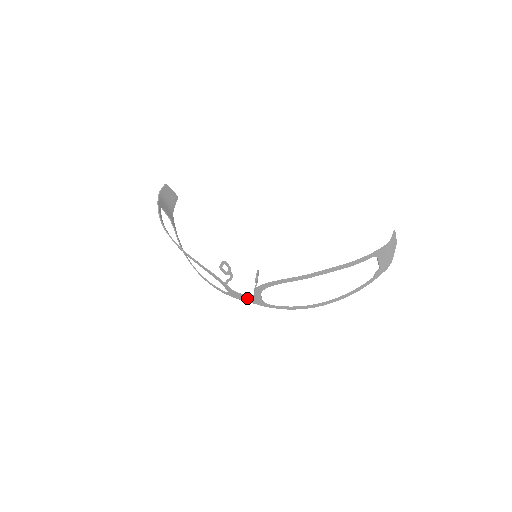
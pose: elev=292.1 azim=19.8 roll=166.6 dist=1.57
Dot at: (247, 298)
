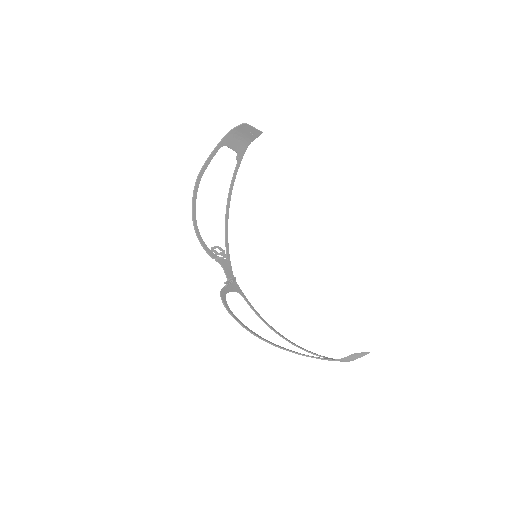
Dot at: occluded
